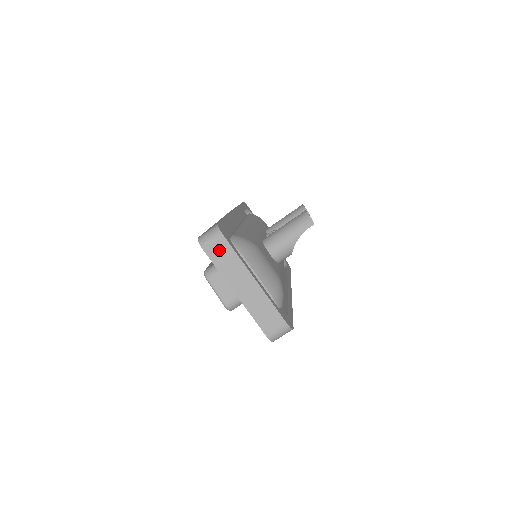
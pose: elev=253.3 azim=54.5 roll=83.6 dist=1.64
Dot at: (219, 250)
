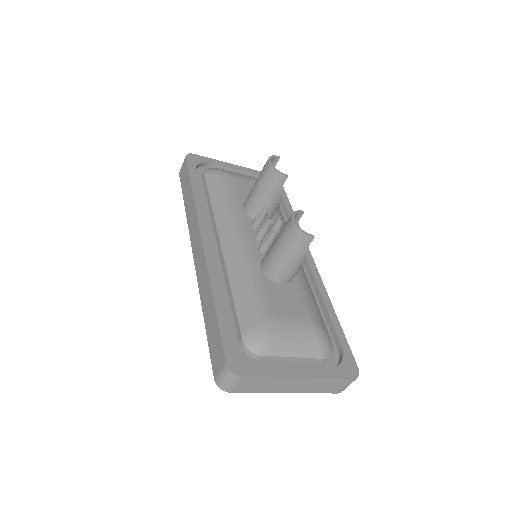
Dot at: (247, 385)
